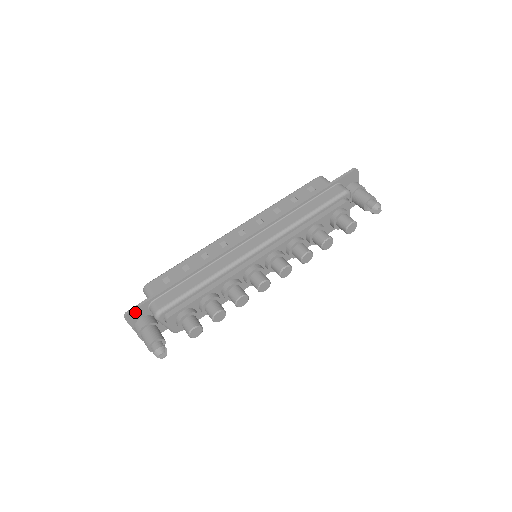
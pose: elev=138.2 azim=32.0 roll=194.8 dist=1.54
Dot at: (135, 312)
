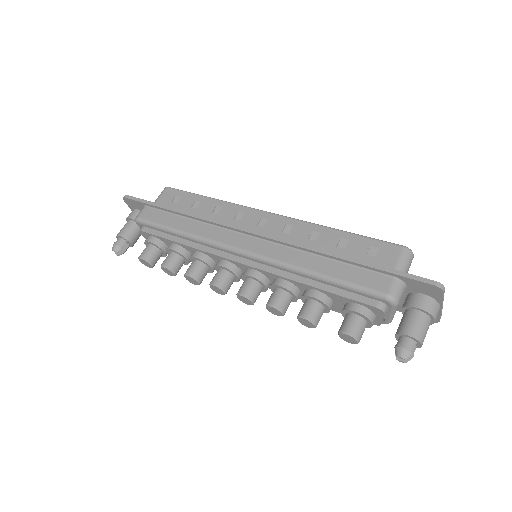
Dot at: (132, 201)
